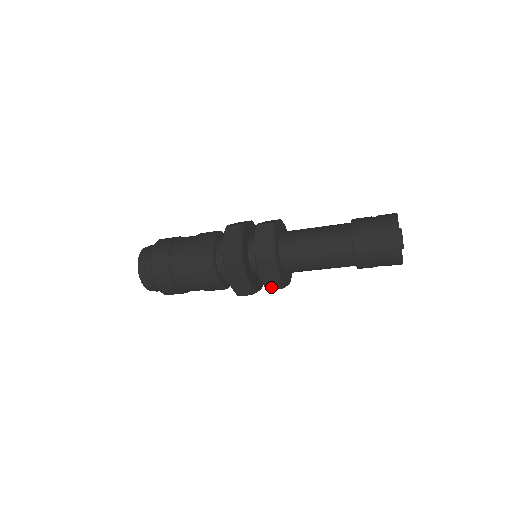
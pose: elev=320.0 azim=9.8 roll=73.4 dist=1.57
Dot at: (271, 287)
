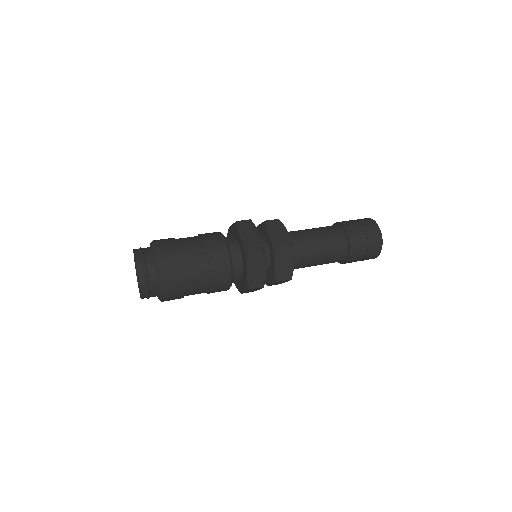
Dot at: occluded
